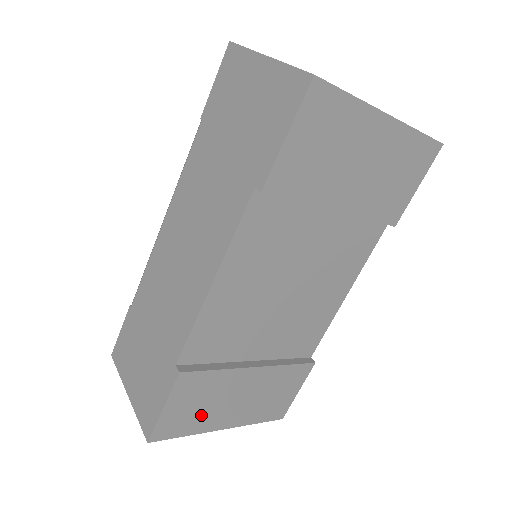
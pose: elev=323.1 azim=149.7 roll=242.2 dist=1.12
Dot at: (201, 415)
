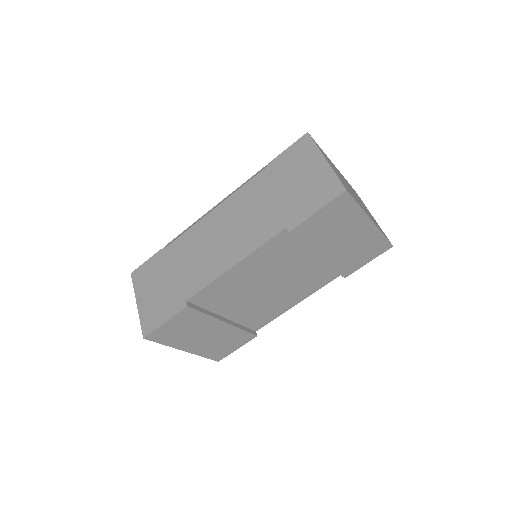
Dot at: (180, 336)
